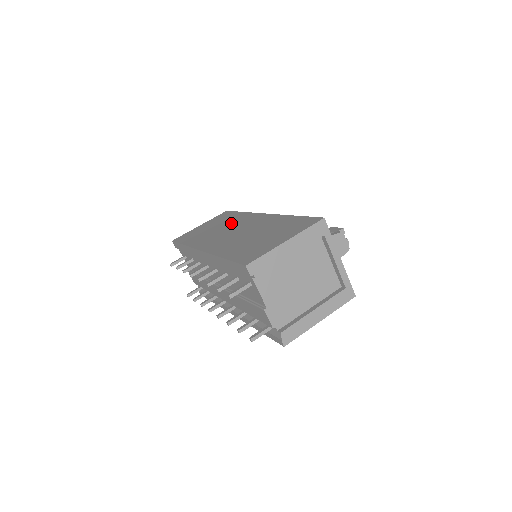
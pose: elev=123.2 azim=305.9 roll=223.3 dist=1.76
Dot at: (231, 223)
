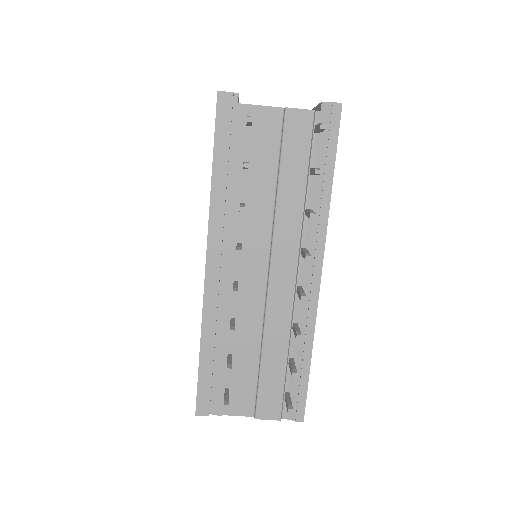
Dot at: occluded
